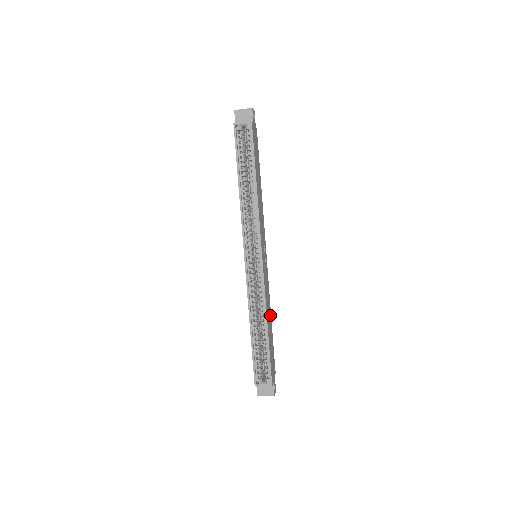
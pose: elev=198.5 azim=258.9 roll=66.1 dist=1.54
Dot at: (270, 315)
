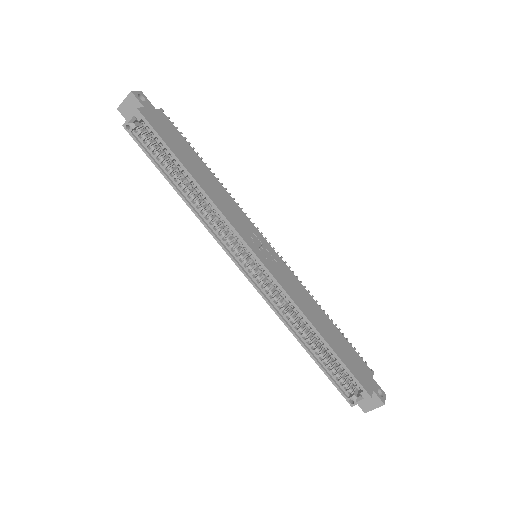
Dot at: (320, 312)
